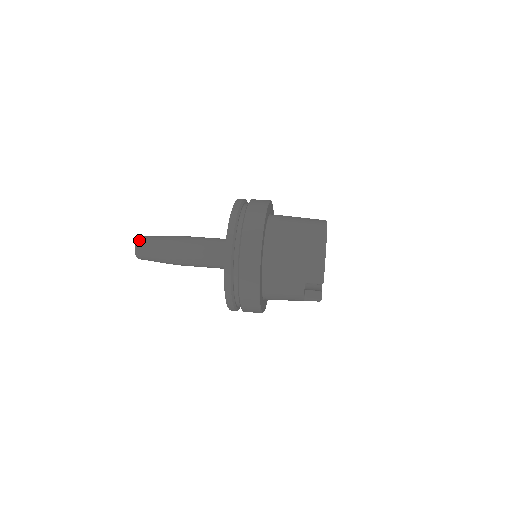
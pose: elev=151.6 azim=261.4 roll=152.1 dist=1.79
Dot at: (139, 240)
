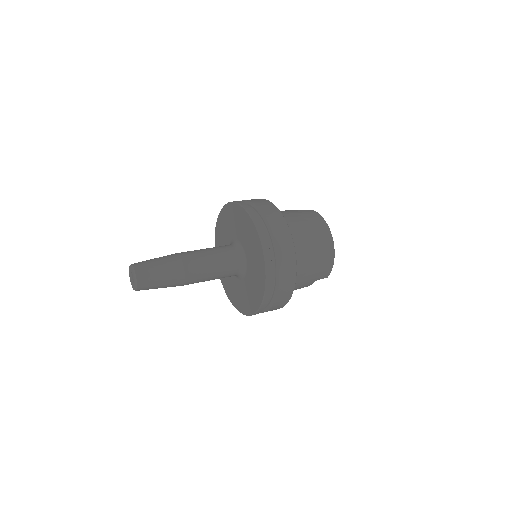
Dot at: (139, 274)
